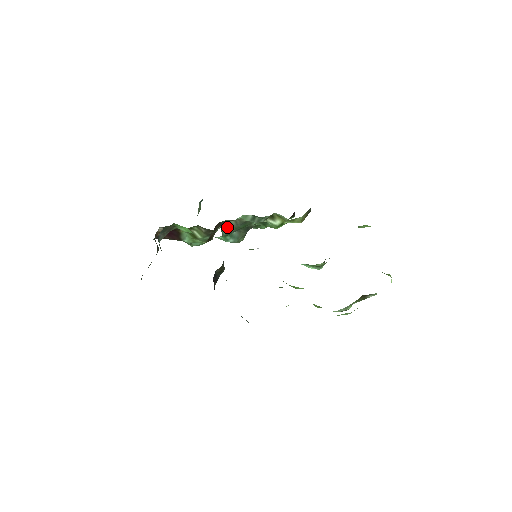
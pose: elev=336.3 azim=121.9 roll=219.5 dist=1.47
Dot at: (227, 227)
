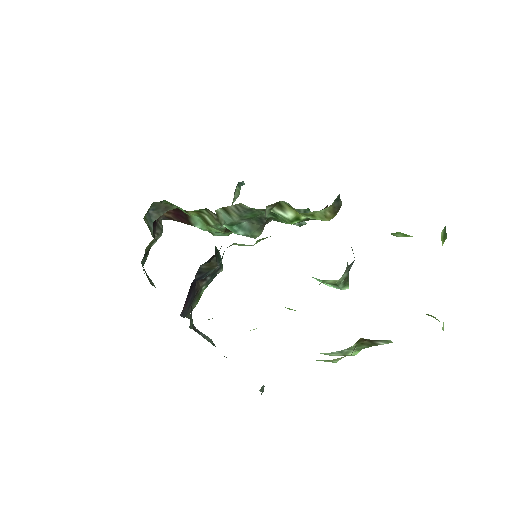
Dot at: (228, 213)
